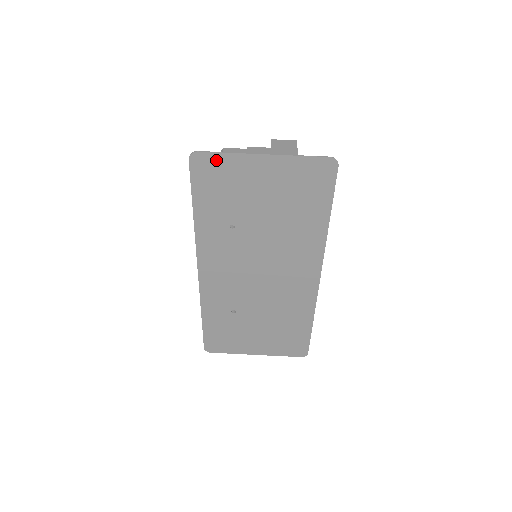
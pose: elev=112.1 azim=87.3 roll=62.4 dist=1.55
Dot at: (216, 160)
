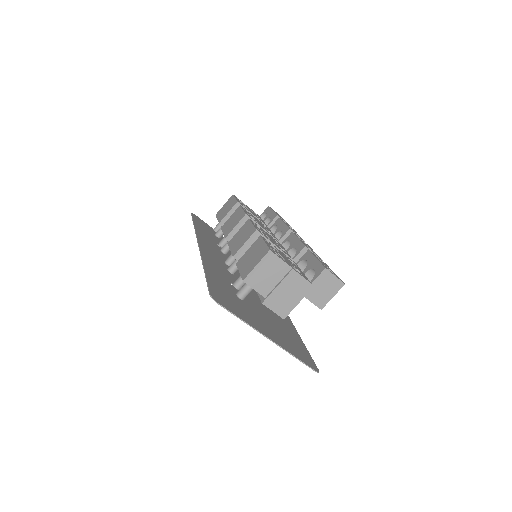
Dot at: (232, 310)
